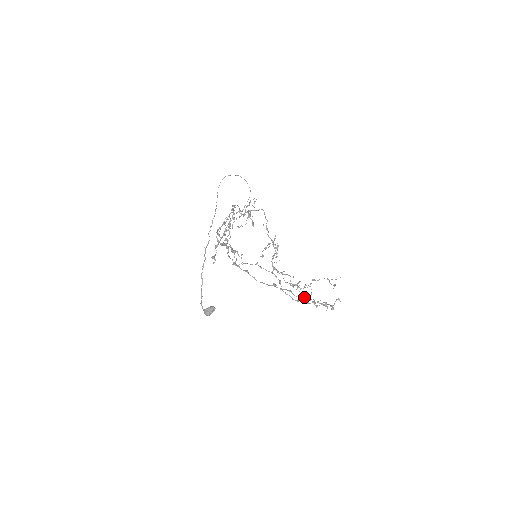
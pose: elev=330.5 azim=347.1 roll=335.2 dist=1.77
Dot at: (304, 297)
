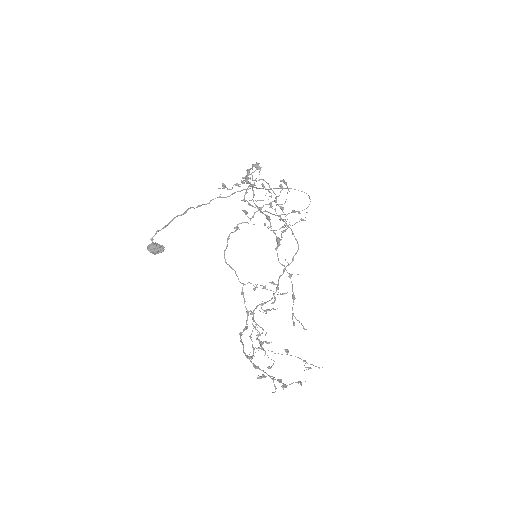
Dot at: occluded
